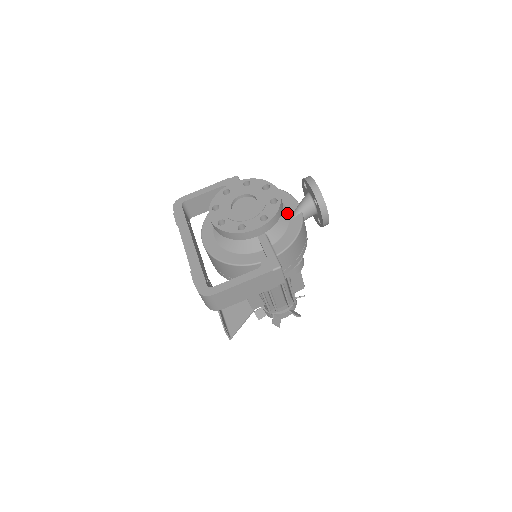
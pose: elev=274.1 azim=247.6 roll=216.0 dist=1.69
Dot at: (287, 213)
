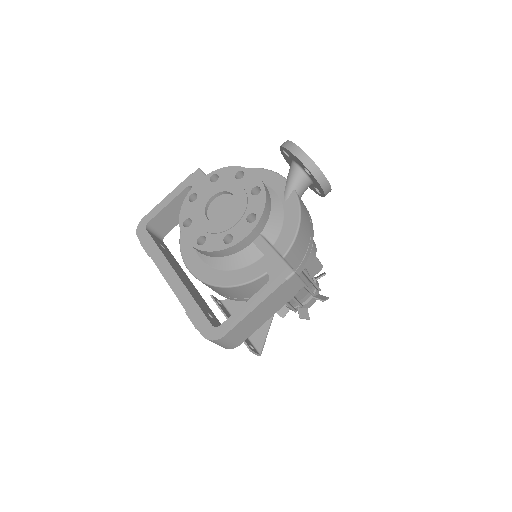
Dot at: (276, 197)
